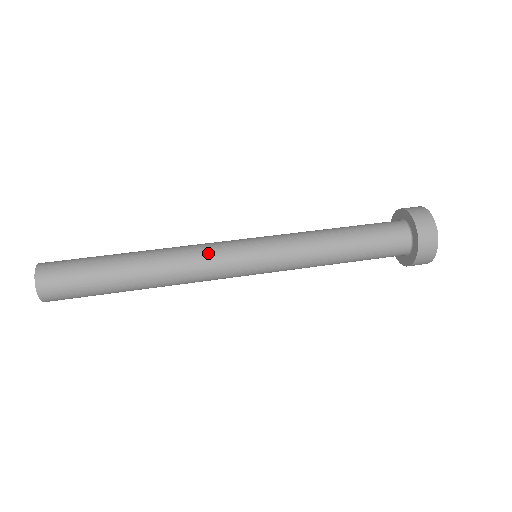
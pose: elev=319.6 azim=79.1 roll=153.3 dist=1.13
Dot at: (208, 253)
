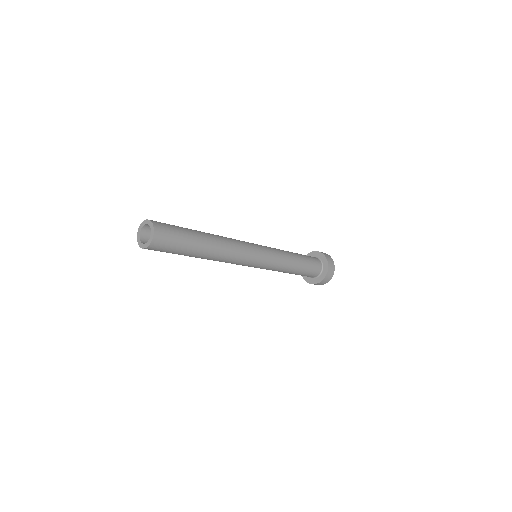
Dot at: (240, 241)
